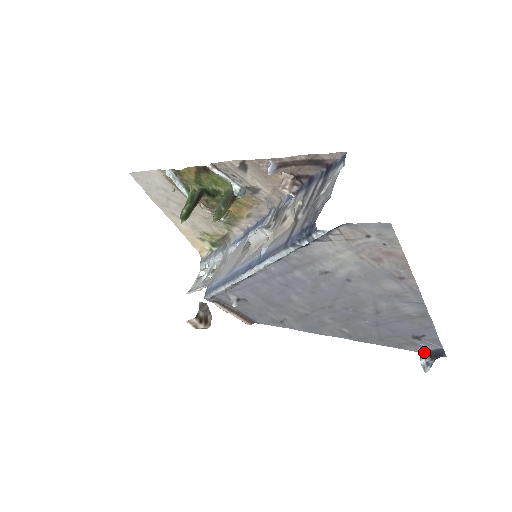
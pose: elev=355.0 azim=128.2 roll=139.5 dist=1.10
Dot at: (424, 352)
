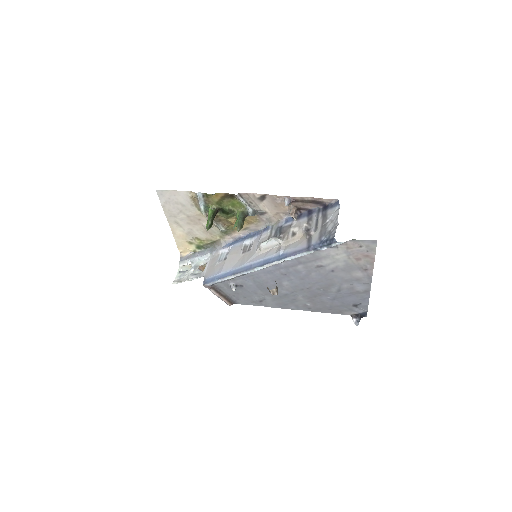
Dot at: (355, 315)
